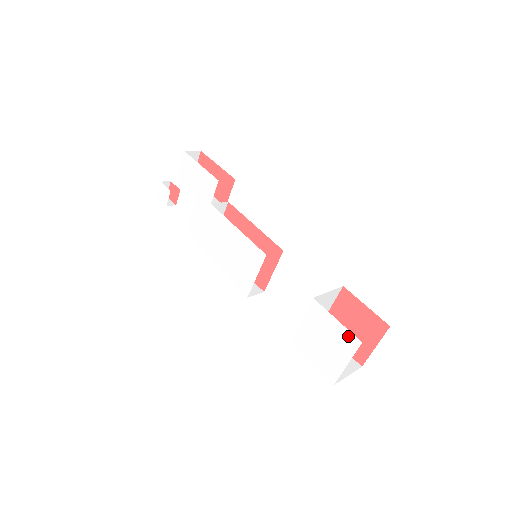
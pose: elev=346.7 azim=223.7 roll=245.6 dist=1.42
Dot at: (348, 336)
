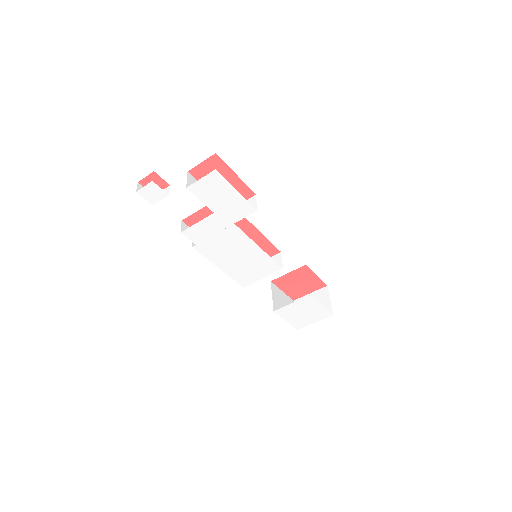
Dot at: (326, 312)
